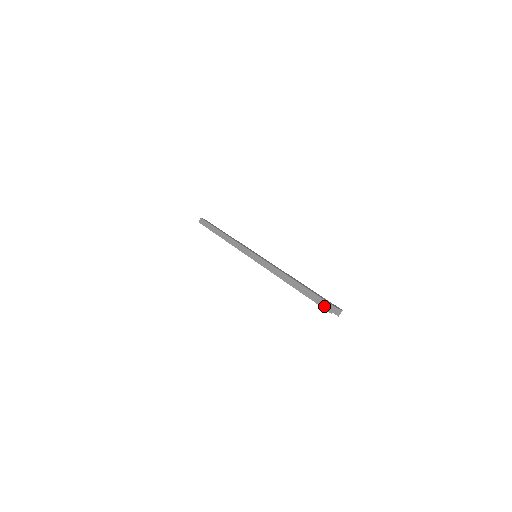
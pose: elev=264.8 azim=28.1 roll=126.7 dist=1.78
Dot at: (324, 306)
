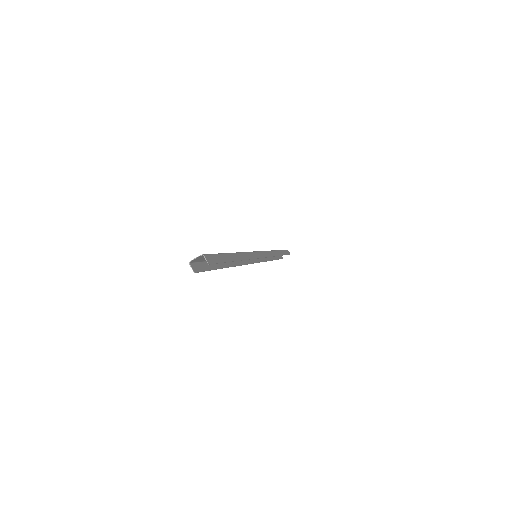
Dot at: (199, 269)
